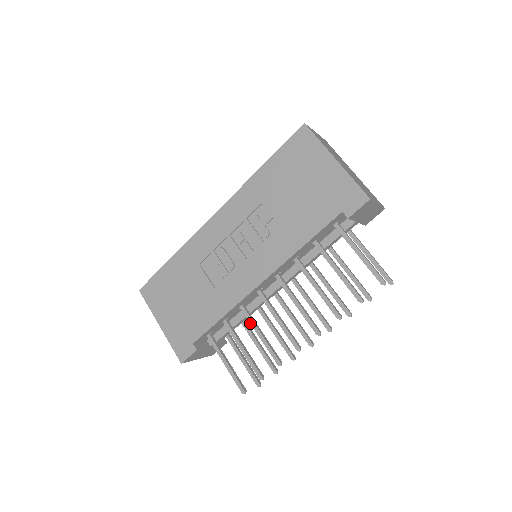
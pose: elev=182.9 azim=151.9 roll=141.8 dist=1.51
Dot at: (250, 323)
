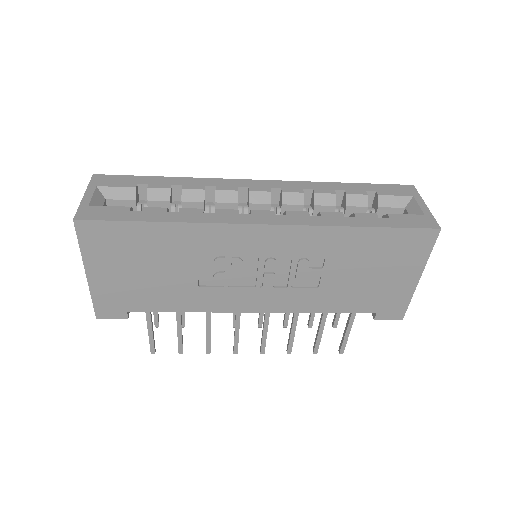
Dot at: (207, 318)
